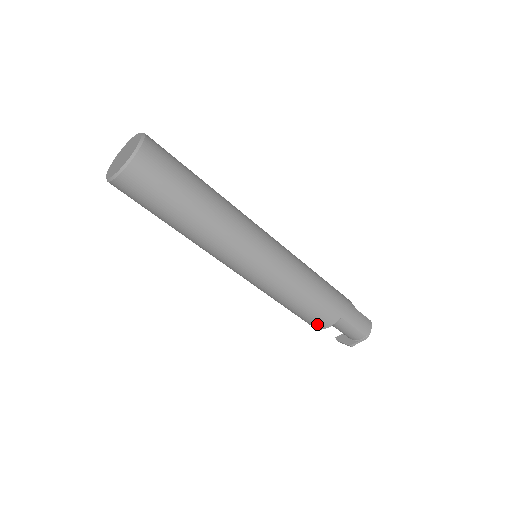
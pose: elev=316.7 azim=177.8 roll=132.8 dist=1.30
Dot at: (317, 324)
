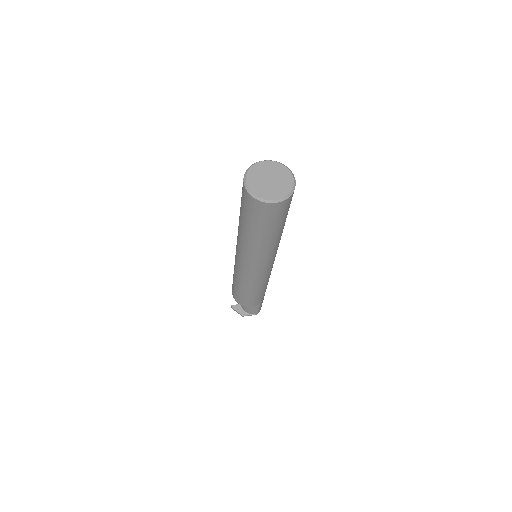
Dot at: (246, 303)
